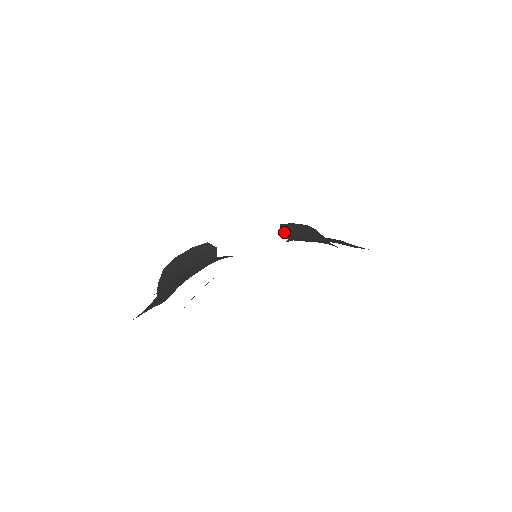
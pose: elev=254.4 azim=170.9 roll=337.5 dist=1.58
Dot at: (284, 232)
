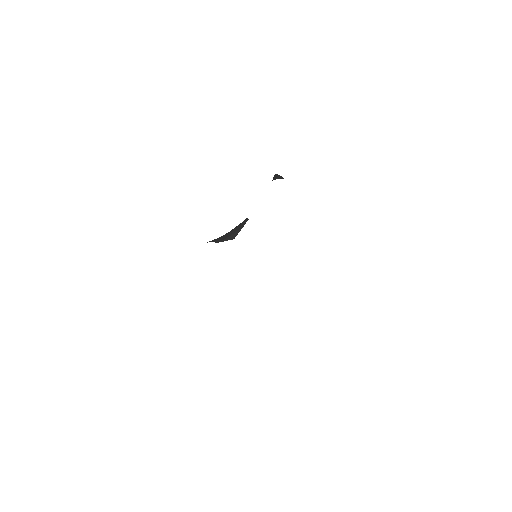
Dot at: occluded
